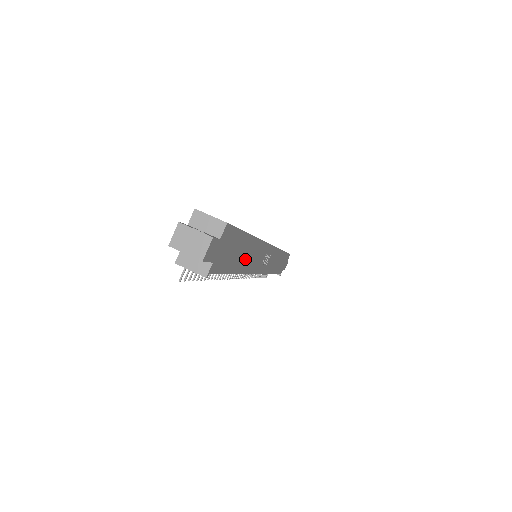
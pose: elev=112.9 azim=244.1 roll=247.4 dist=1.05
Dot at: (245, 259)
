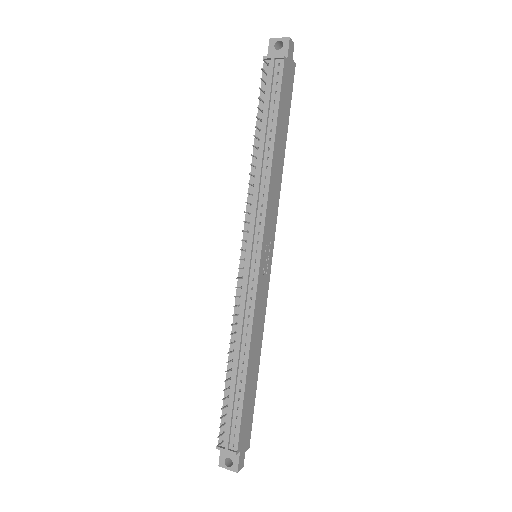
Dot at: (278, 153)
